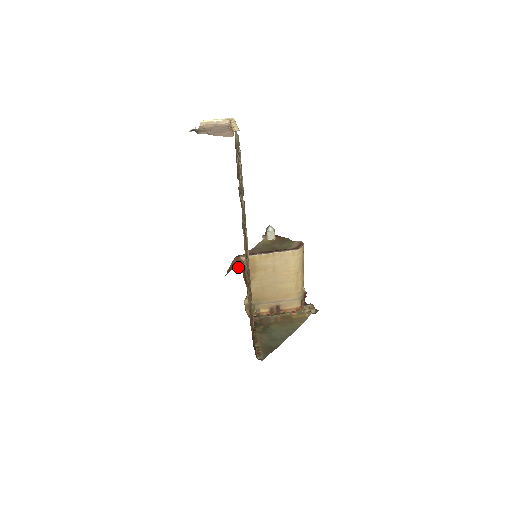
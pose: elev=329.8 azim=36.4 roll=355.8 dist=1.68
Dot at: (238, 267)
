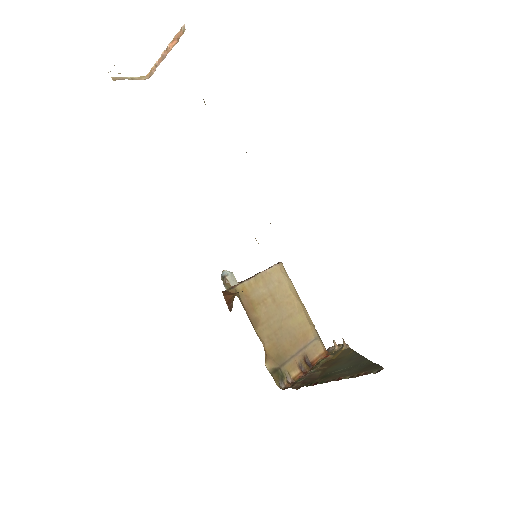
Dot at: occluded
